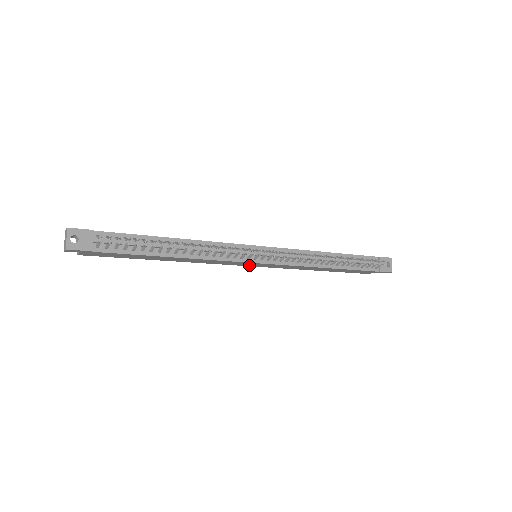
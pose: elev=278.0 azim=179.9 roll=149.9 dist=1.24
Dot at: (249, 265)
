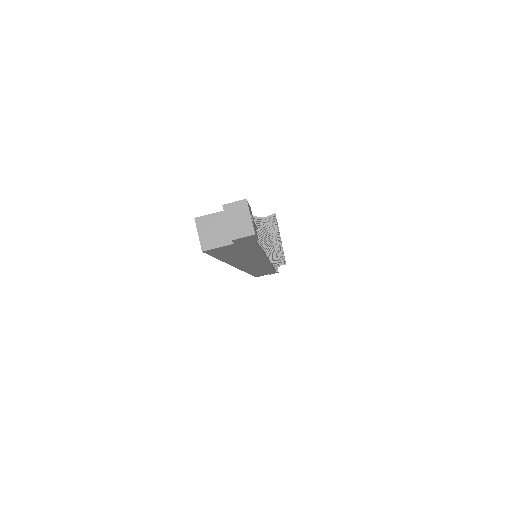
Dot at: (247, 268)
